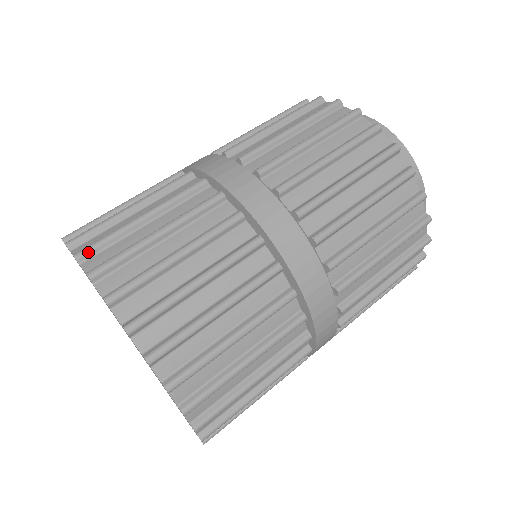
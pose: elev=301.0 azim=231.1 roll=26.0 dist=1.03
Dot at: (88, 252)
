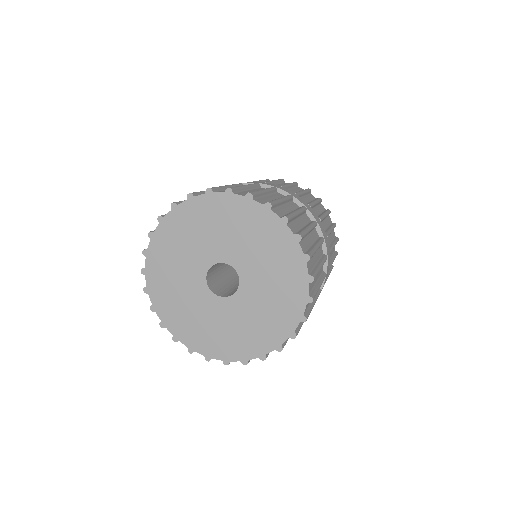
Dot at: (235, 189)
